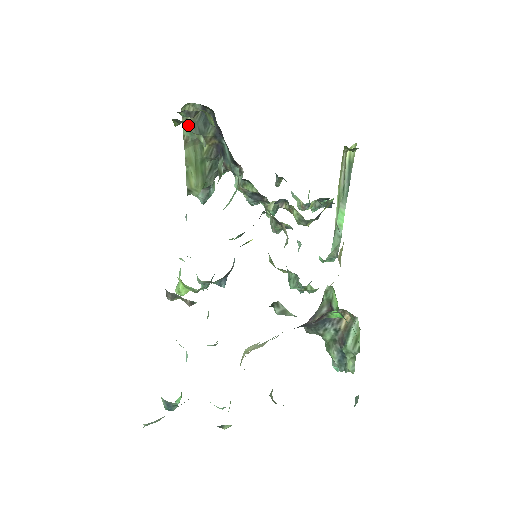
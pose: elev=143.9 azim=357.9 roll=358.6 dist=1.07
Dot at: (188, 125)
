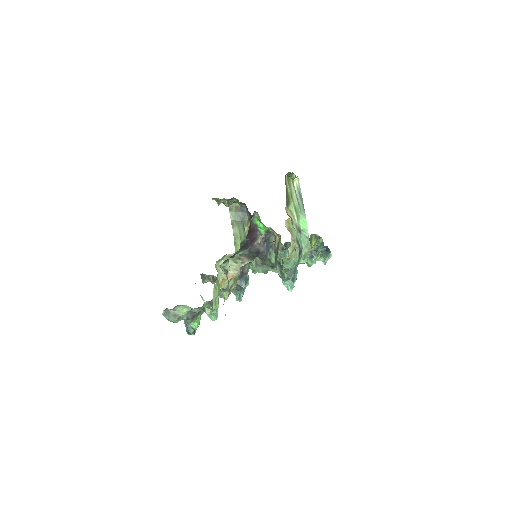
Dot at: (233, 215)
